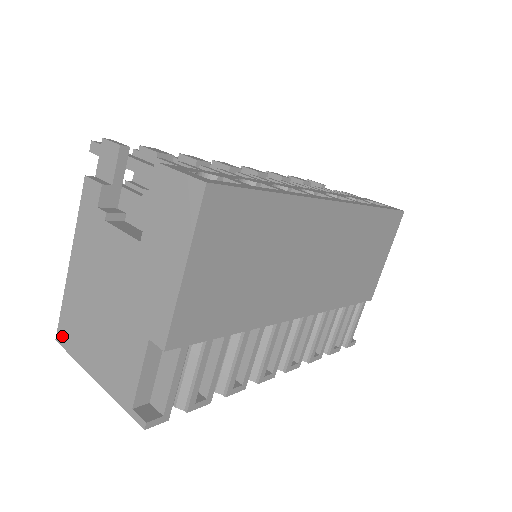
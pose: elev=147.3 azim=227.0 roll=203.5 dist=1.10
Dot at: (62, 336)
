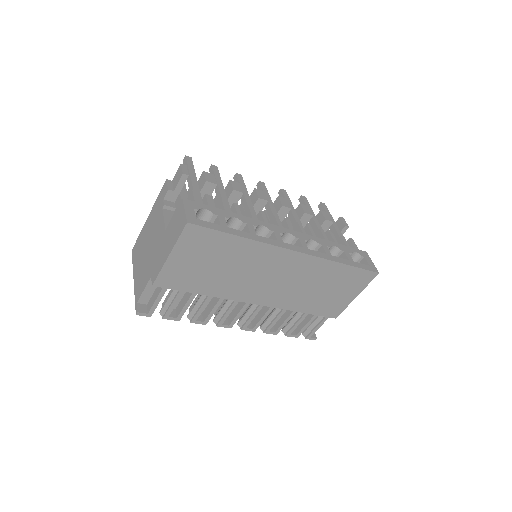
Dot at: (134, 251)
